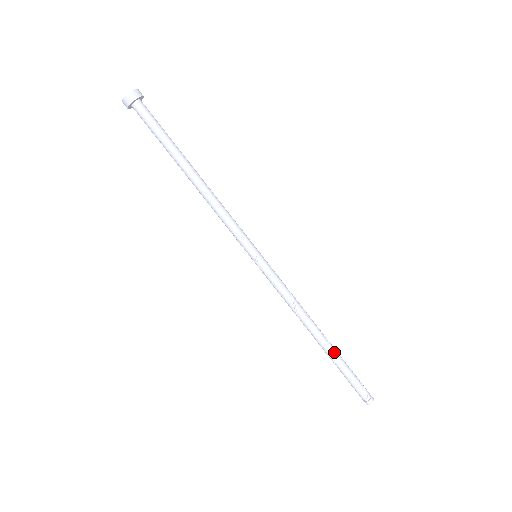
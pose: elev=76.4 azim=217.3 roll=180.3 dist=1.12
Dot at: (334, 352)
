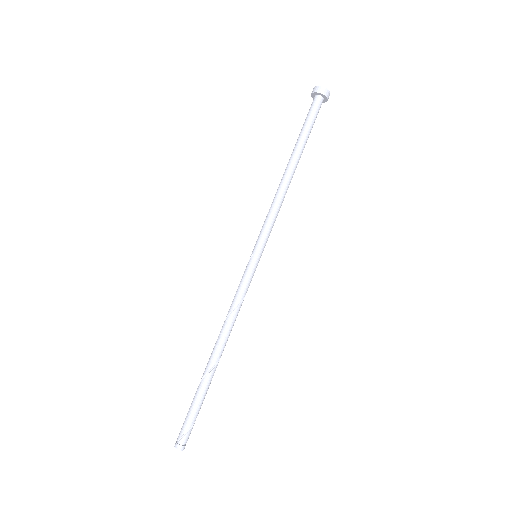
Dot at: (206, 378)
